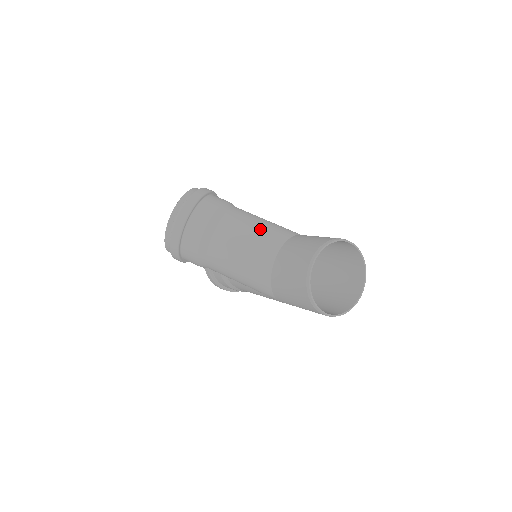
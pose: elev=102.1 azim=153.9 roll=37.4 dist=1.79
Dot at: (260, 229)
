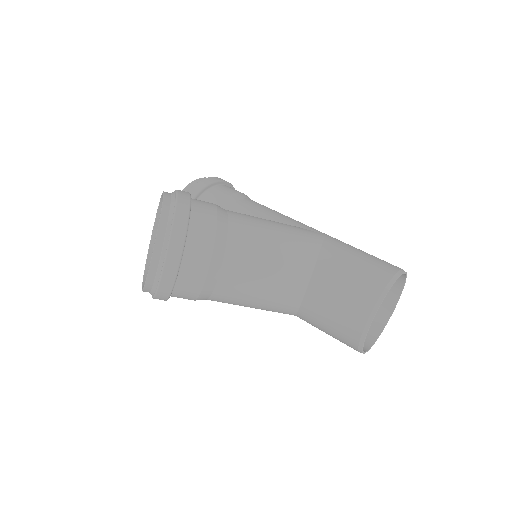
Dot at: (278, 261)
